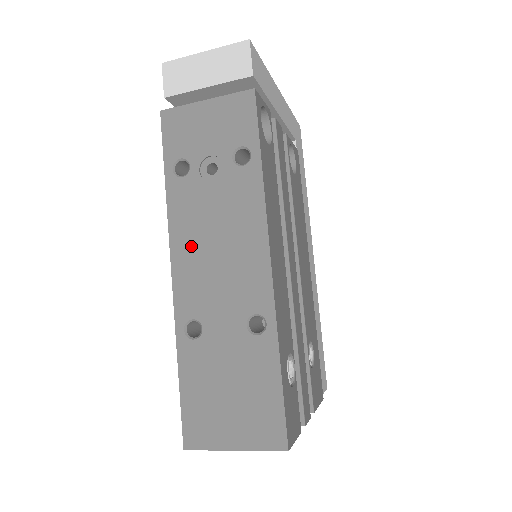
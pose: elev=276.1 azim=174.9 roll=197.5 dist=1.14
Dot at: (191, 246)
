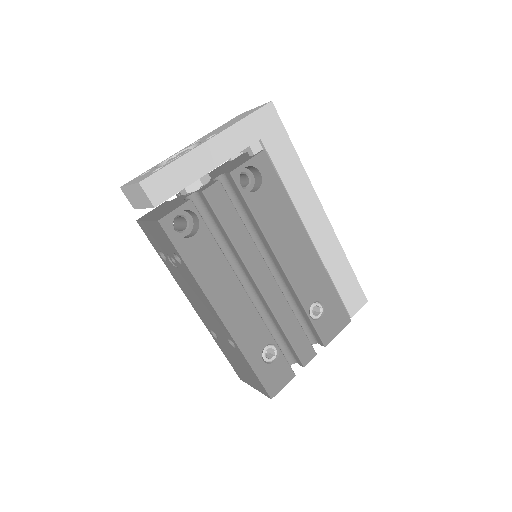
Dot at: (190, 297)
